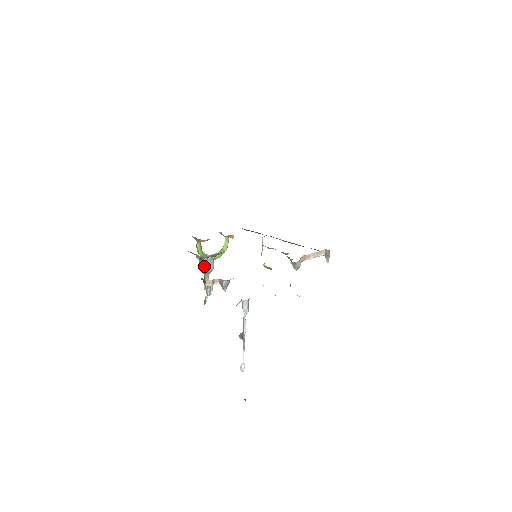
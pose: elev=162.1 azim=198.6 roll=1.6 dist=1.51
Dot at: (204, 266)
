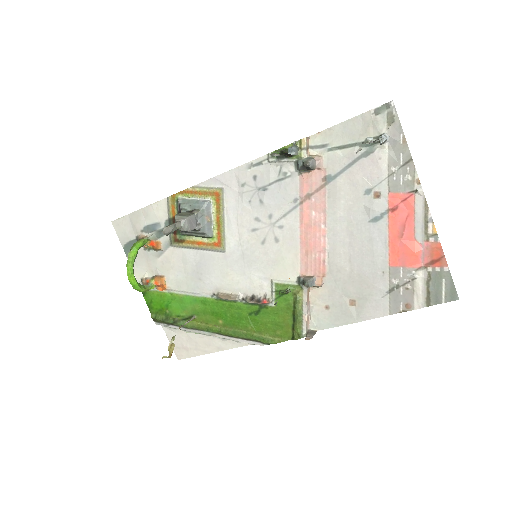
Dot at: (191, 214)
